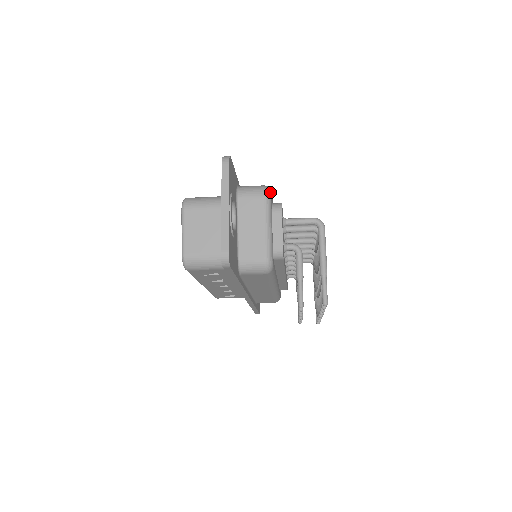
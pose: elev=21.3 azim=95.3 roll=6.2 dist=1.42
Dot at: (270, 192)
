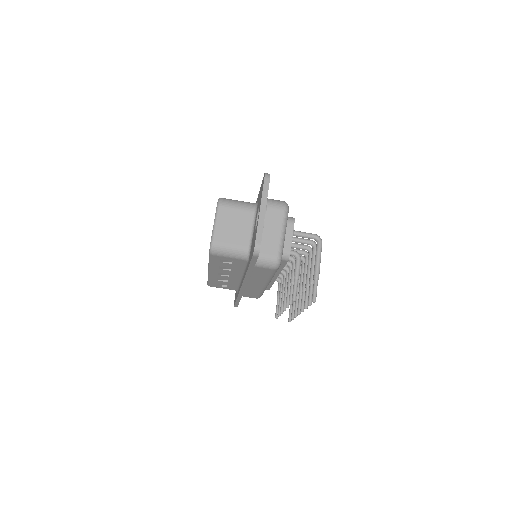
Dot at: (288, 207)
